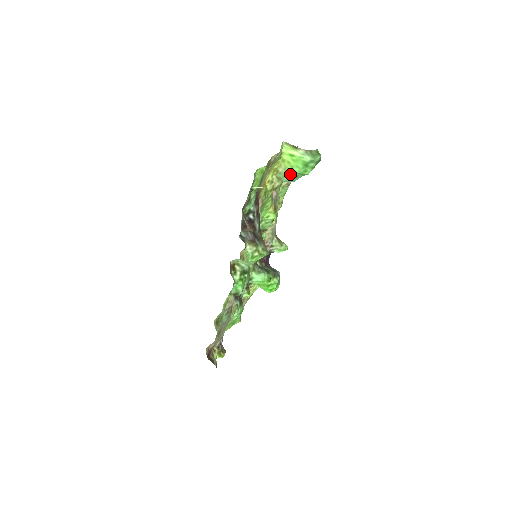
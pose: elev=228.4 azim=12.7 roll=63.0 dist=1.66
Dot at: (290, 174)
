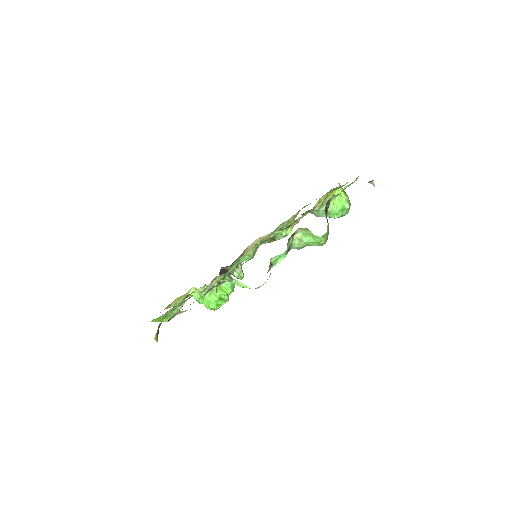
Dot at: (328, 208)
